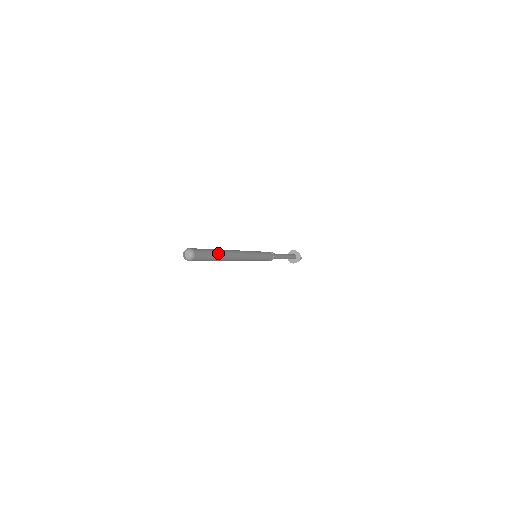
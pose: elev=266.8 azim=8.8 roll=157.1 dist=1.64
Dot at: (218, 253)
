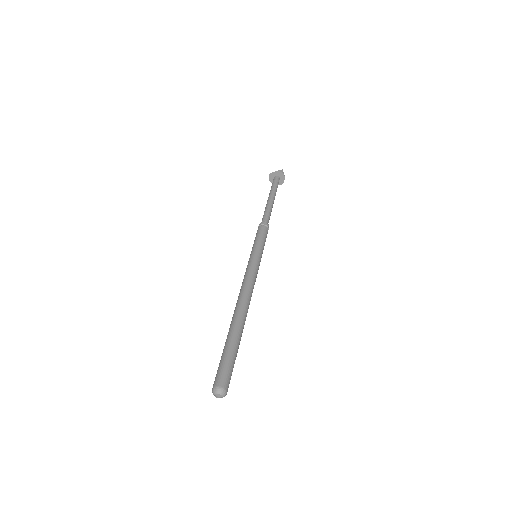
Dot at: (238, 345)
